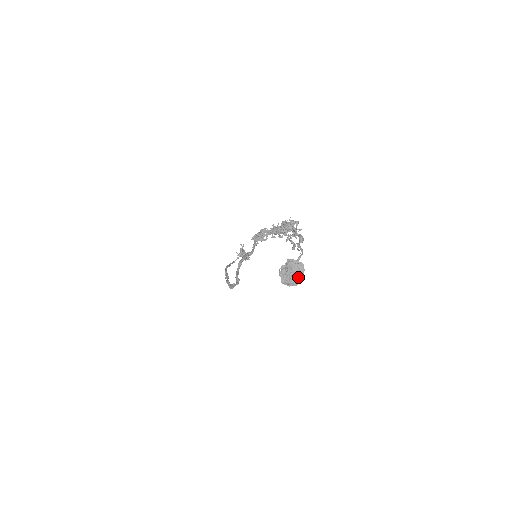
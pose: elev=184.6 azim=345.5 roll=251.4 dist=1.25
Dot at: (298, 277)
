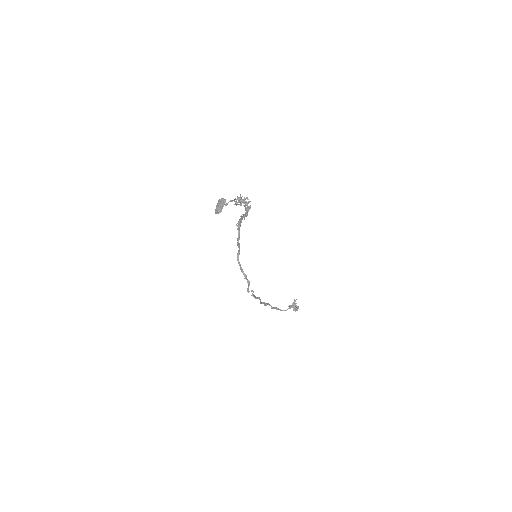
Dot at: (221, 206)
